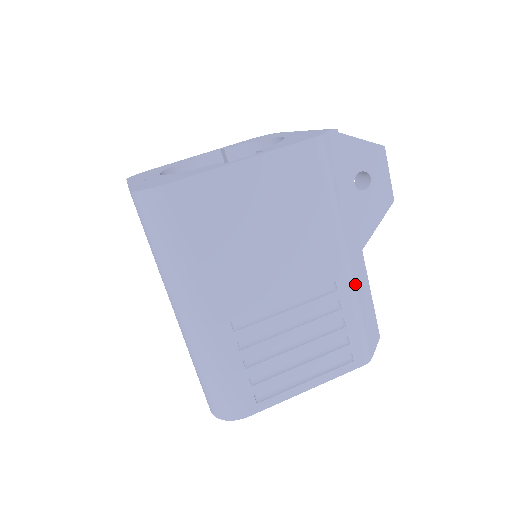
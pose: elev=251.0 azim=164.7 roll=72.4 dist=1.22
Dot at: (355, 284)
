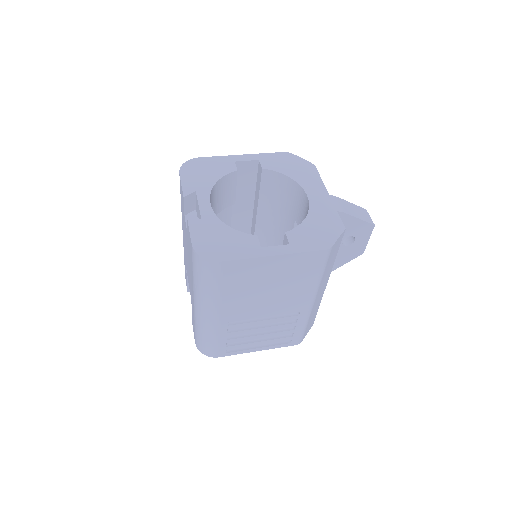
Dot at: (311, 312)
